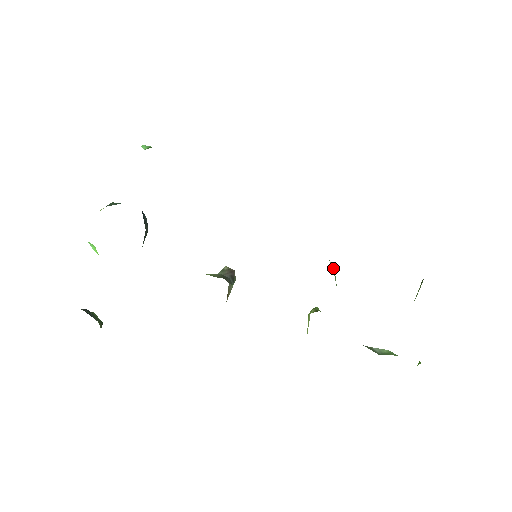
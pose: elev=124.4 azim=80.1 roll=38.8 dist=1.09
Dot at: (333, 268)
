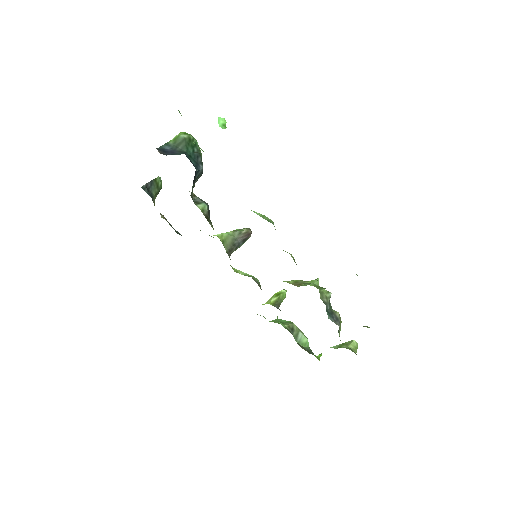
Dot at: occluded
